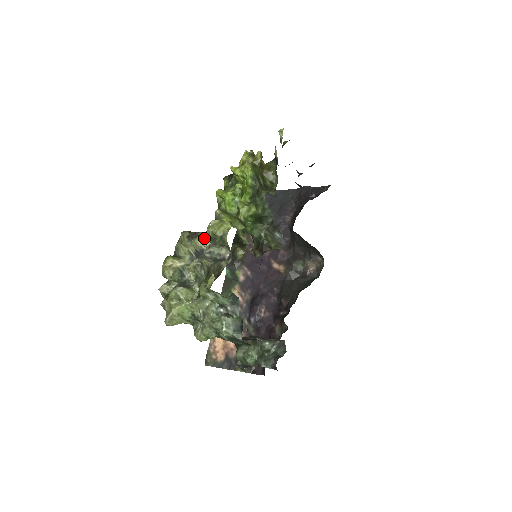
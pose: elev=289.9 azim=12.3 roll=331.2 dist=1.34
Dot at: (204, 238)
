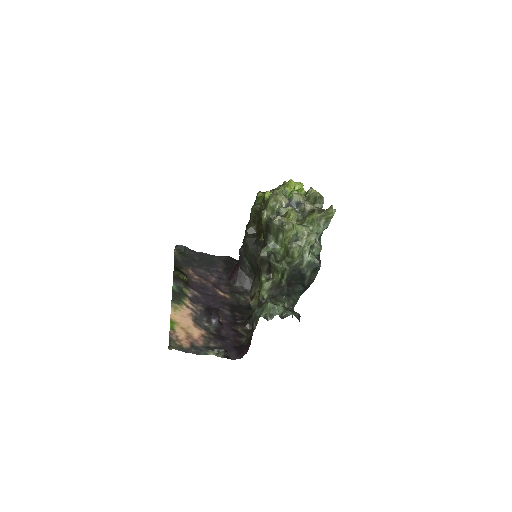
Dot at: (301, 195)
